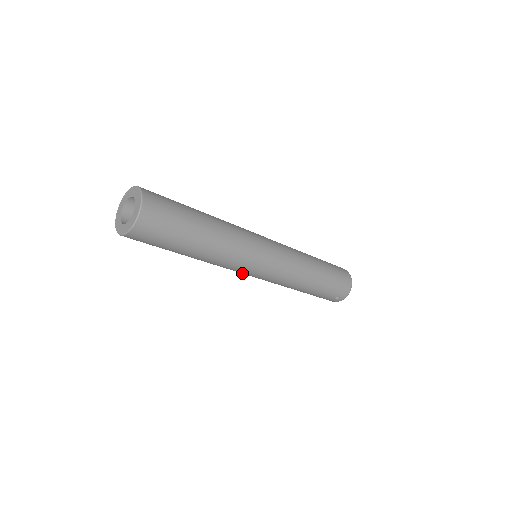
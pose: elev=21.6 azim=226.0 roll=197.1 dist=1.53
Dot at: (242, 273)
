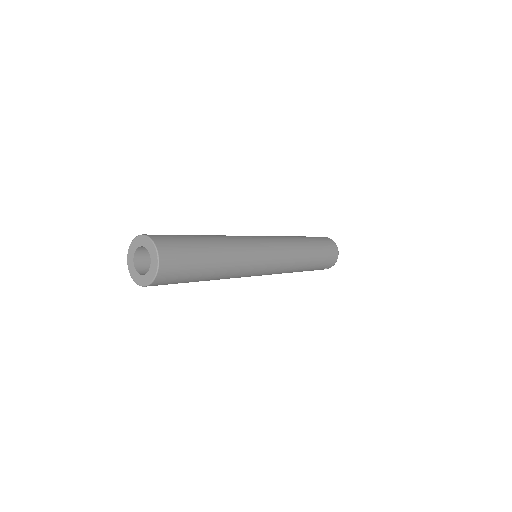
Dot at: occluded
